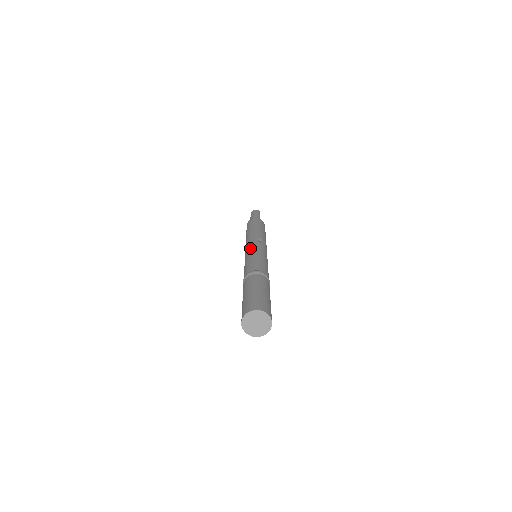
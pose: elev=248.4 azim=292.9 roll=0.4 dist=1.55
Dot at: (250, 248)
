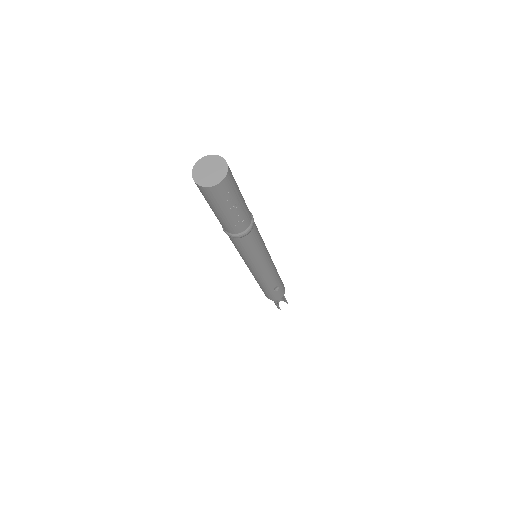
Dot at: occluded
